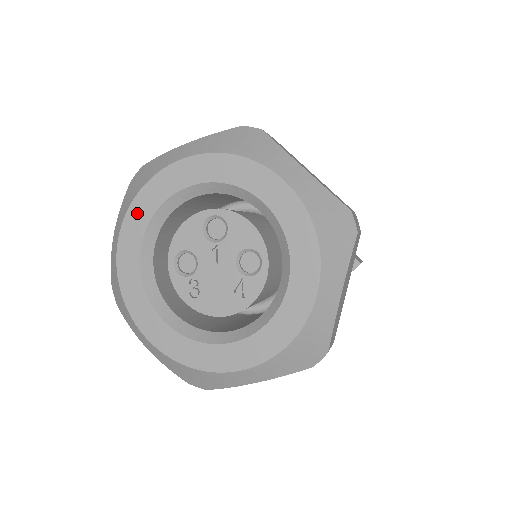
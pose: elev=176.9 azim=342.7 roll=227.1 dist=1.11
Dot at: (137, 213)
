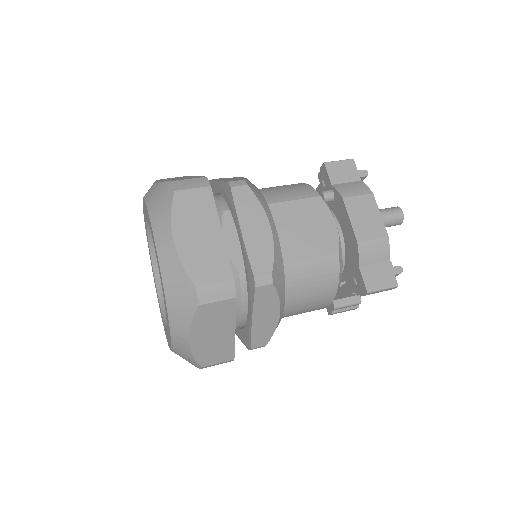
Dot at: occluded
